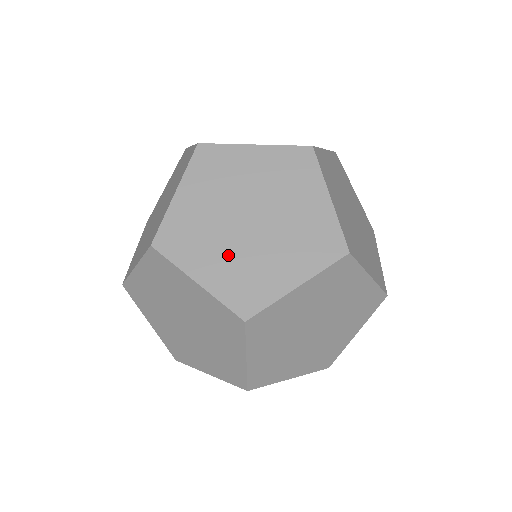
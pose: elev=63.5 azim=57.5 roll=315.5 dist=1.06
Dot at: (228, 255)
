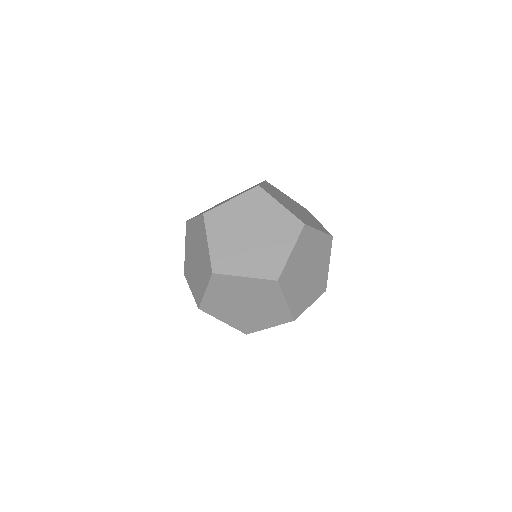
Dot at: (229, 242)
